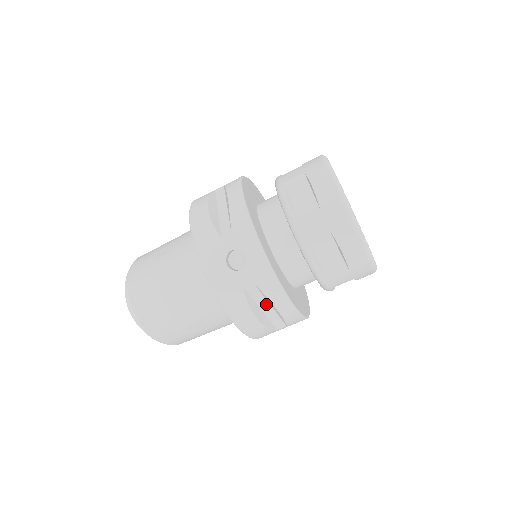
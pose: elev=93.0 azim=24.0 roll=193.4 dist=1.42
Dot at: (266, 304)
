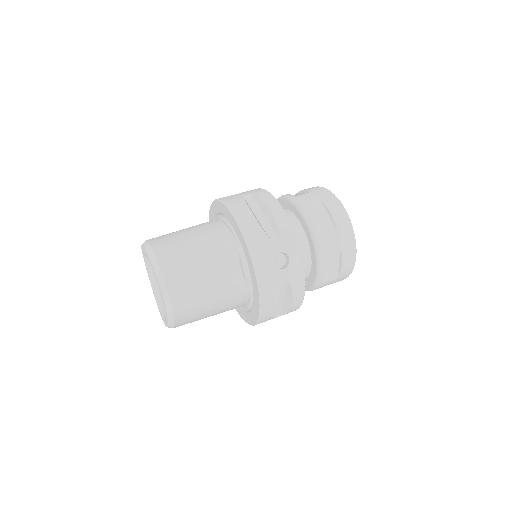
Dot at: (283, 298)
